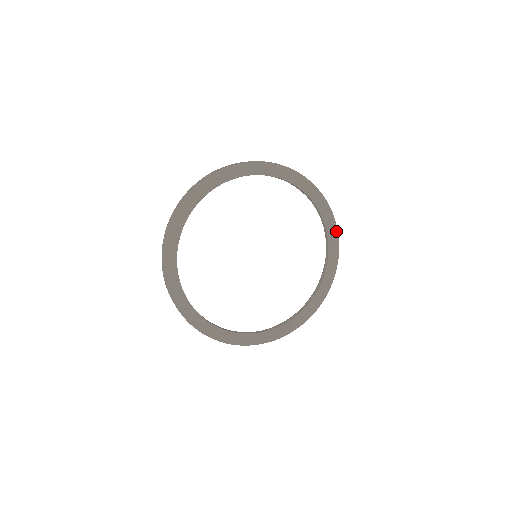
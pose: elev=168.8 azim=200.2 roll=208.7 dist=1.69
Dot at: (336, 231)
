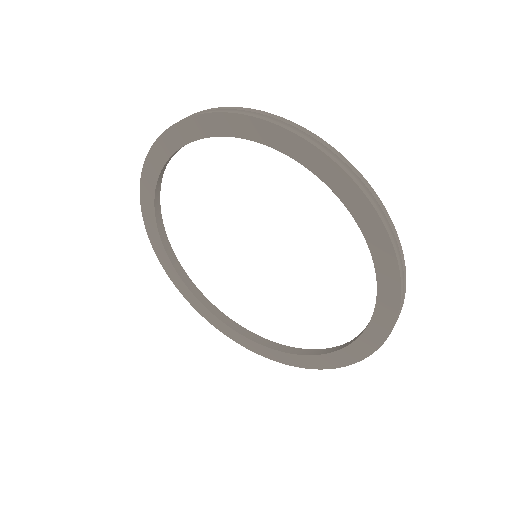
Dot at: (376, 217)
